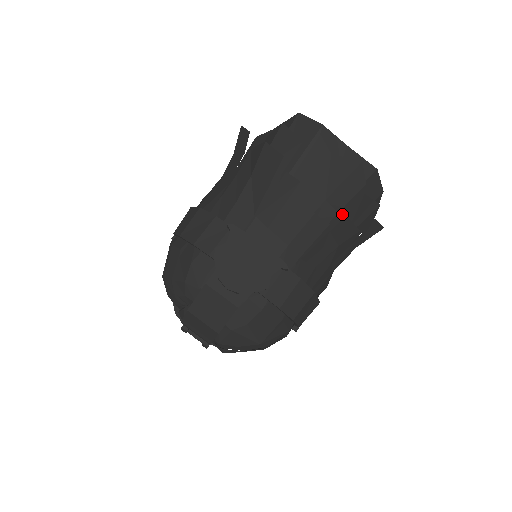
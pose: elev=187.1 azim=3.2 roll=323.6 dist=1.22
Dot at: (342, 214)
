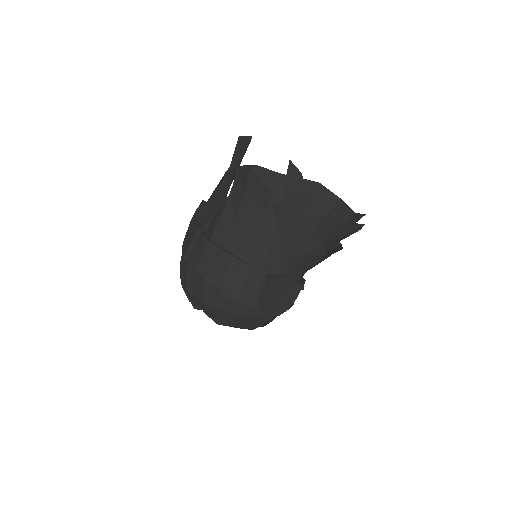
Dot at: occluded
